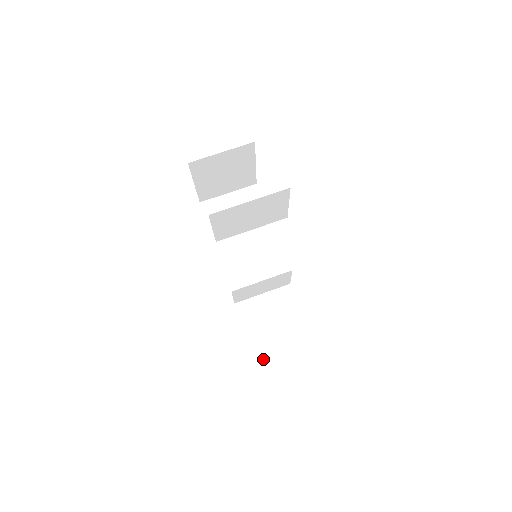
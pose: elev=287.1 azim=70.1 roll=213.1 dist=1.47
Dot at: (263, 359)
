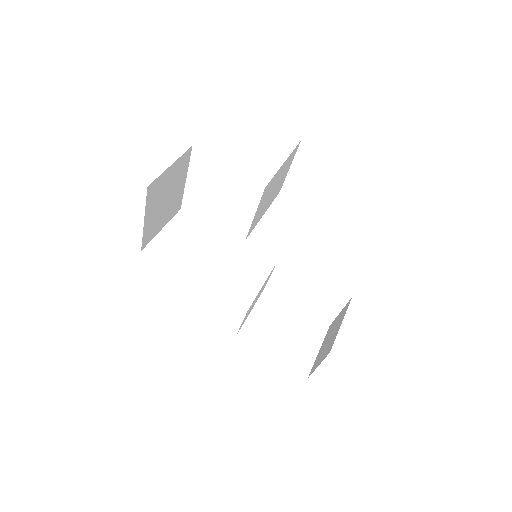
Dot at: (302, 366)
